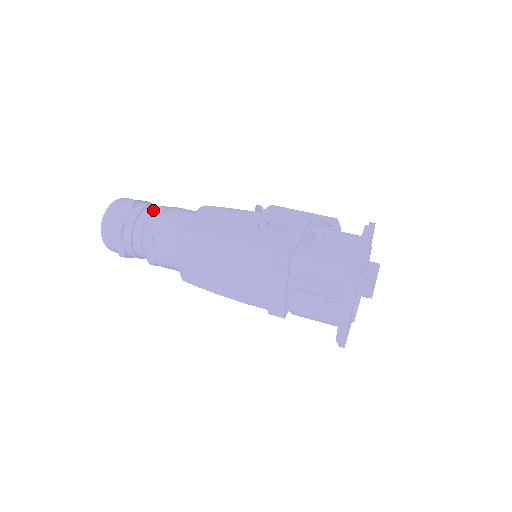
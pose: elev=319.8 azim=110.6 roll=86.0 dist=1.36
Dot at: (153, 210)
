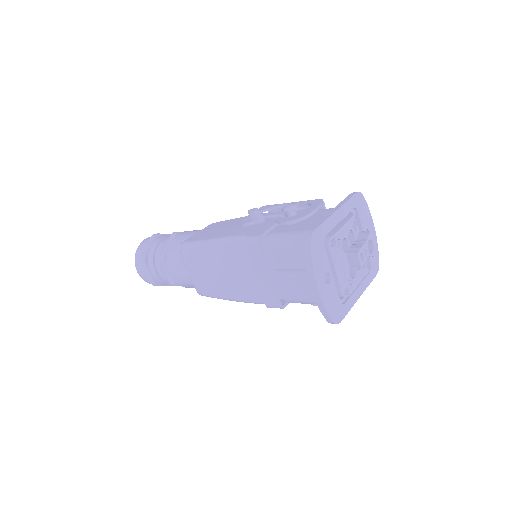
Dot at: occluded
